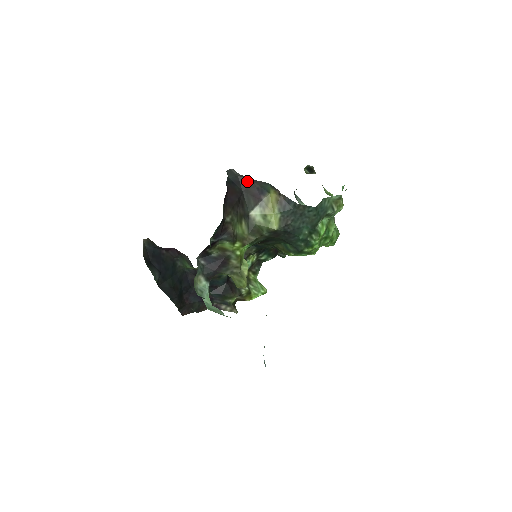
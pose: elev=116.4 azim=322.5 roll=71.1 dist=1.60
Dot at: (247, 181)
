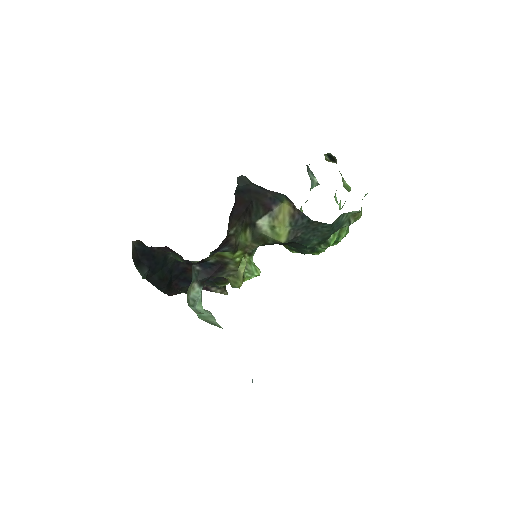
Dot at: (259, 190)
